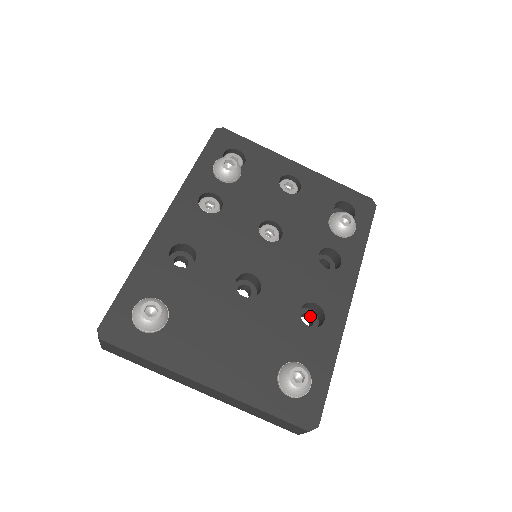
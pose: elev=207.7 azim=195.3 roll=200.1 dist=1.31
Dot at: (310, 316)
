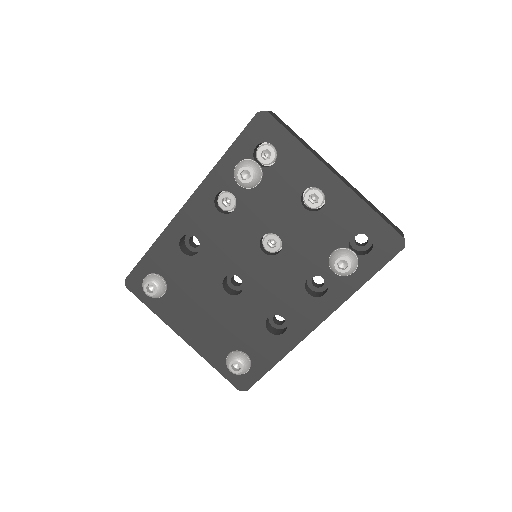
Dot at: occluded
